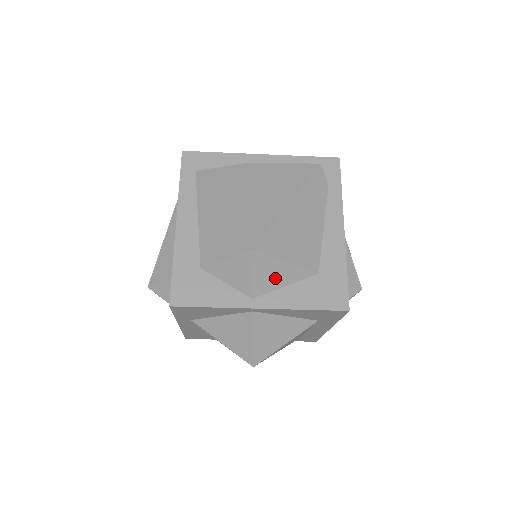
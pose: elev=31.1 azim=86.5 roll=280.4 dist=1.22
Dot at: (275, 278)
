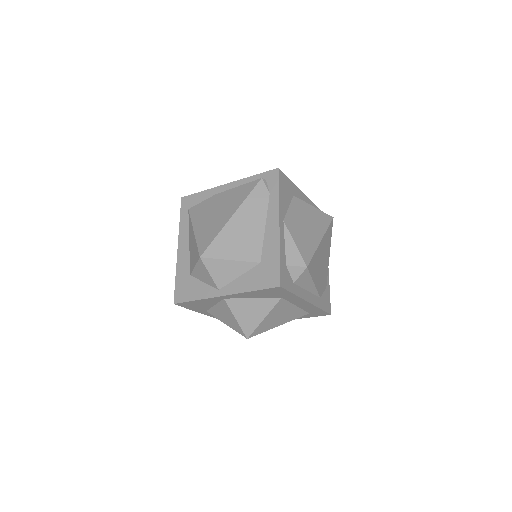
Dot at: (228, 273)
